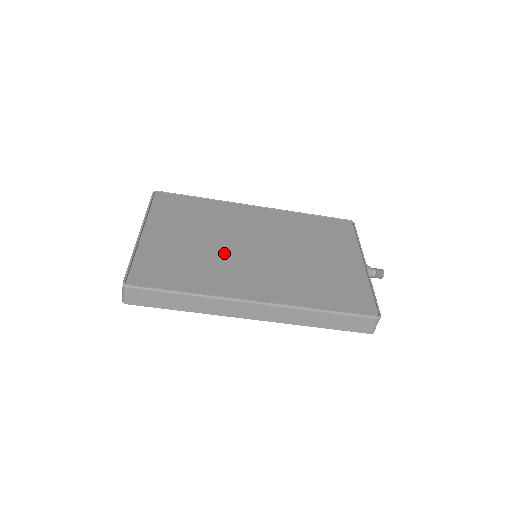
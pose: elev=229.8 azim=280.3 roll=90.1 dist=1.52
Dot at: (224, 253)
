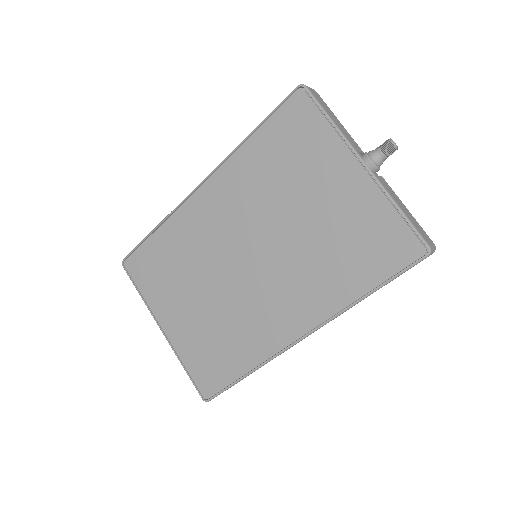
Dot at: (232, 296)
